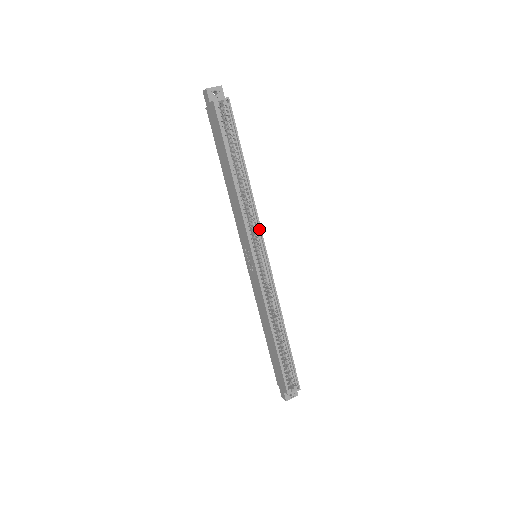
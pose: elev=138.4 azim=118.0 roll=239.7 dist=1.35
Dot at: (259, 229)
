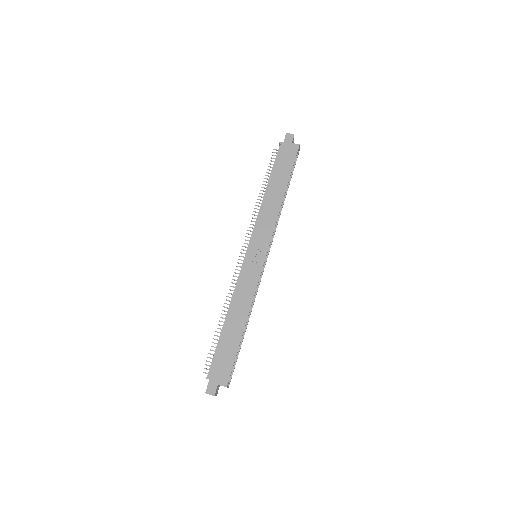
Dot at: (272, 239)
